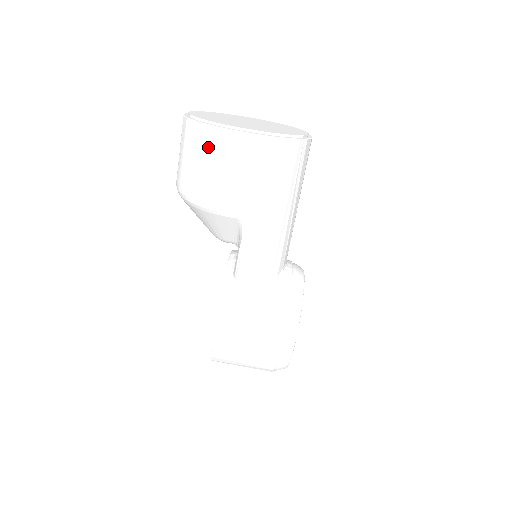
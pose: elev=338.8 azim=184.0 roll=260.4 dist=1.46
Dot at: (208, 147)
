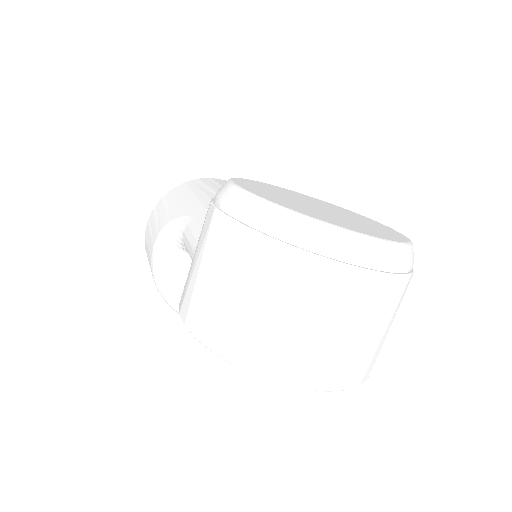
Dot at: occluded
